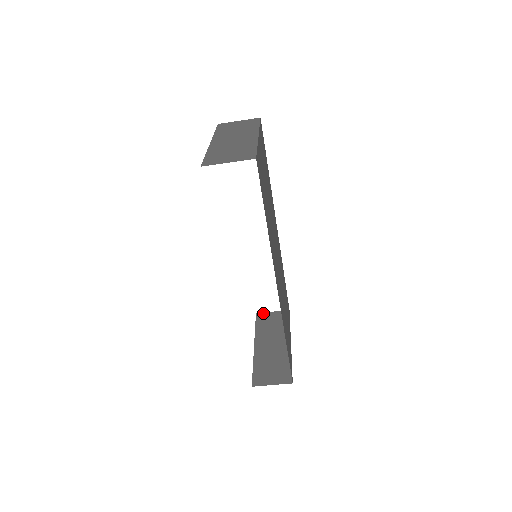
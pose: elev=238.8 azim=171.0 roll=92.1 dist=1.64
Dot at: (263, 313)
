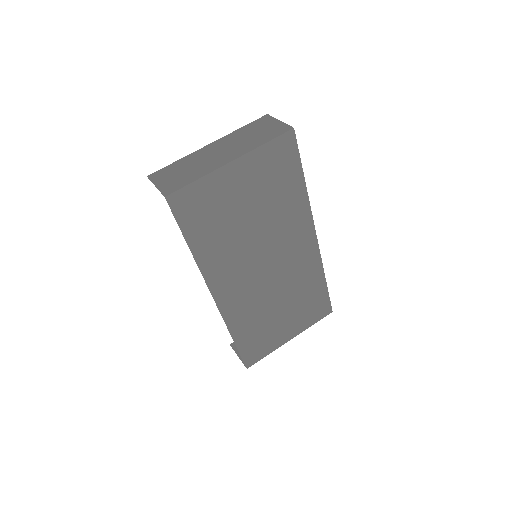
Dot at: occluded
